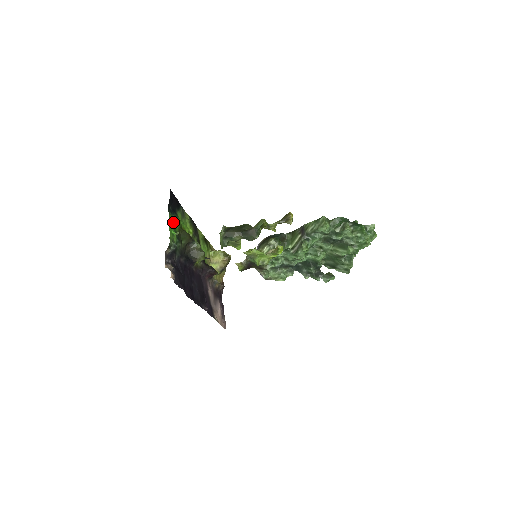
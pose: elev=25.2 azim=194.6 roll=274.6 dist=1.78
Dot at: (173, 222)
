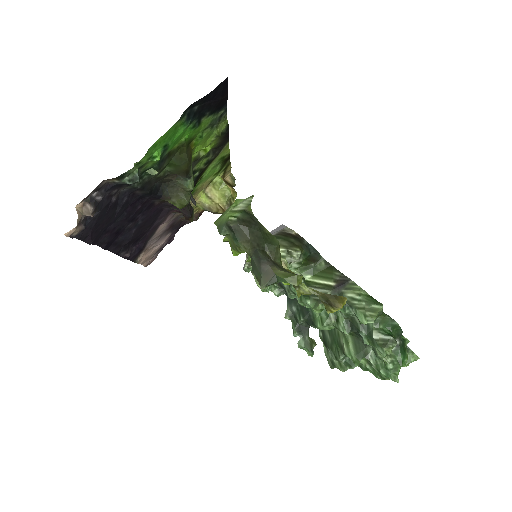
Dot at: (176, 134)
